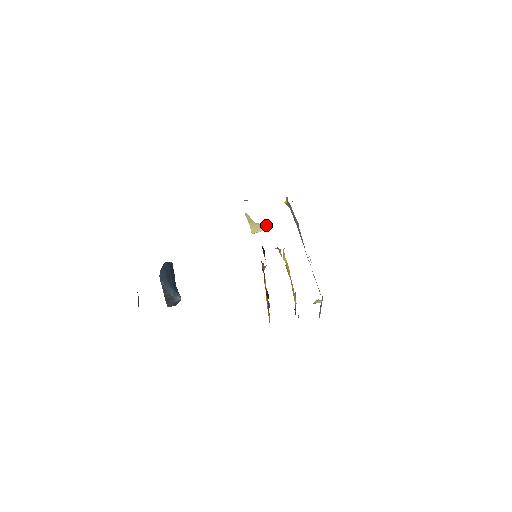
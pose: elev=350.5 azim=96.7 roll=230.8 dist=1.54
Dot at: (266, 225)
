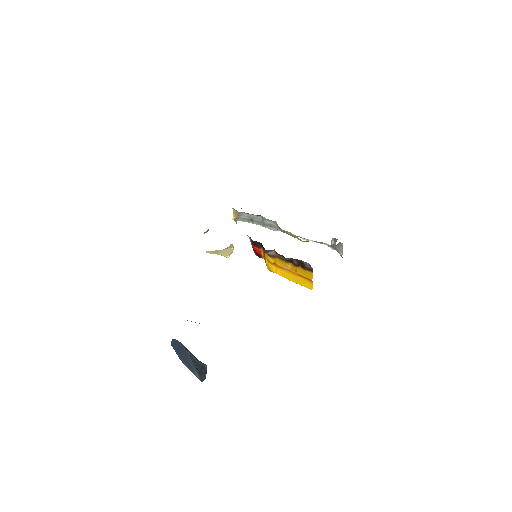
Dot at: (232, 245)
